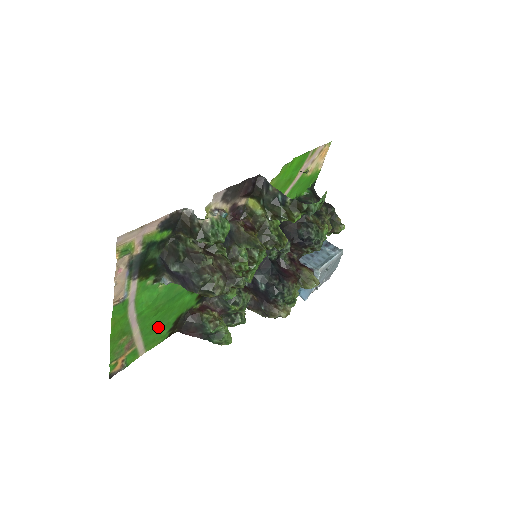
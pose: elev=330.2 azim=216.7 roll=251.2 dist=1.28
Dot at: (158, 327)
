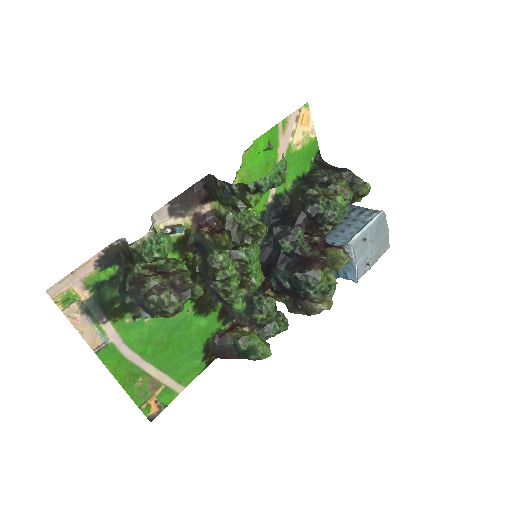
Dot at: (183, 360)
